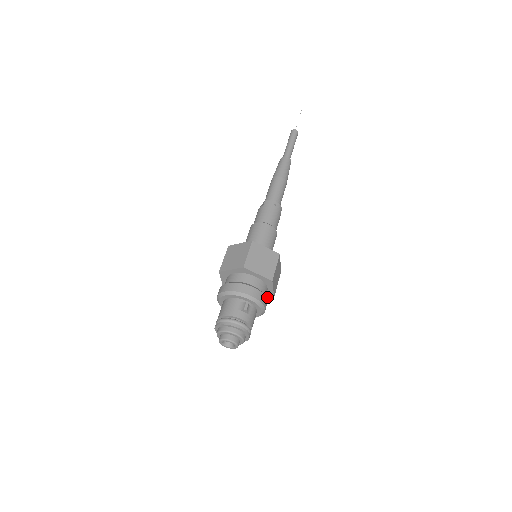
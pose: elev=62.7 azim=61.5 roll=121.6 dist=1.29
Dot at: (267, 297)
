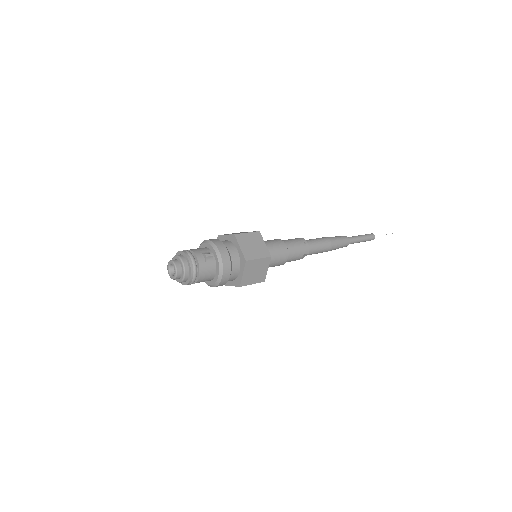
Dot at: (236, 285)
